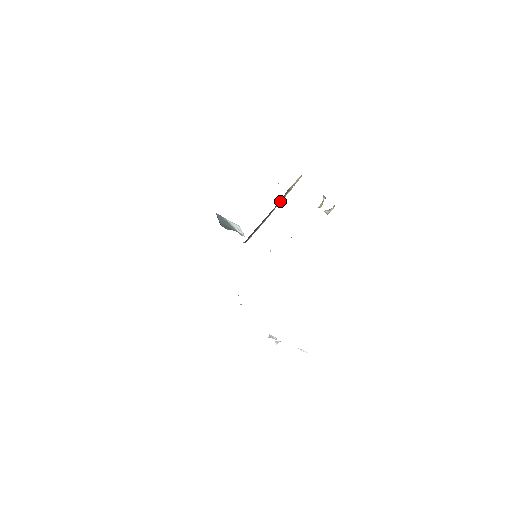
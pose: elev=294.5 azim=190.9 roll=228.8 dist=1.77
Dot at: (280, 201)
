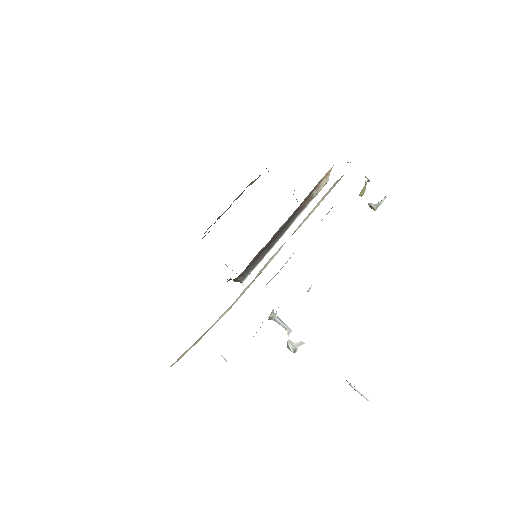
Dot at: (298, 214)
